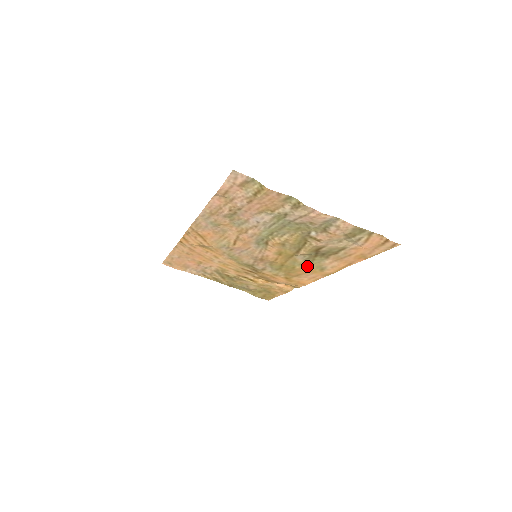
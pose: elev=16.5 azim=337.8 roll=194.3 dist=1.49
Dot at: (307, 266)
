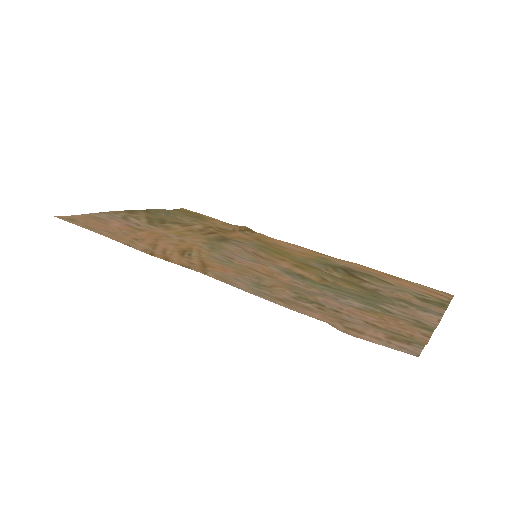
Dot at: (310, 258)
